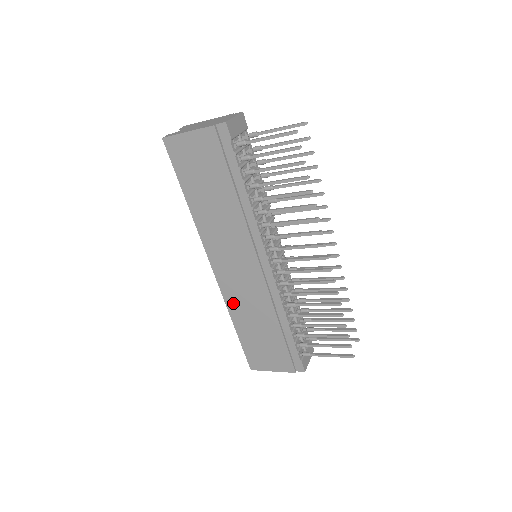
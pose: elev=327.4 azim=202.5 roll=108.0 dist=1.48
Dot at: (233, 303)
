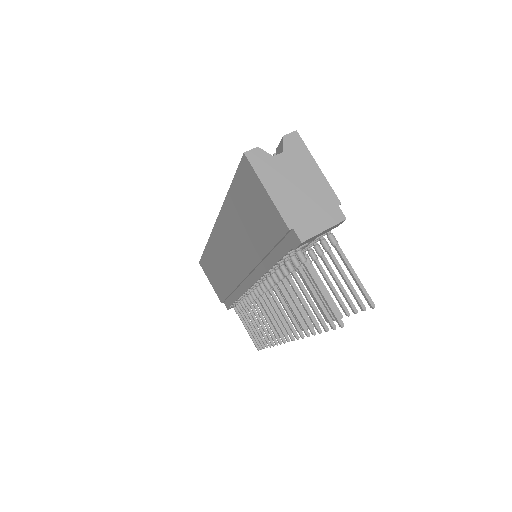
Dot at: (213, 248)
